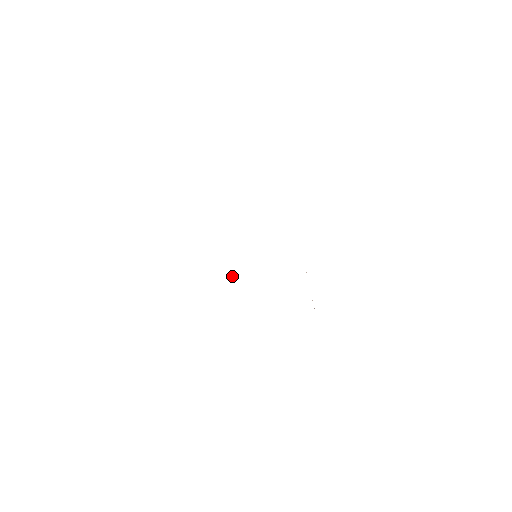
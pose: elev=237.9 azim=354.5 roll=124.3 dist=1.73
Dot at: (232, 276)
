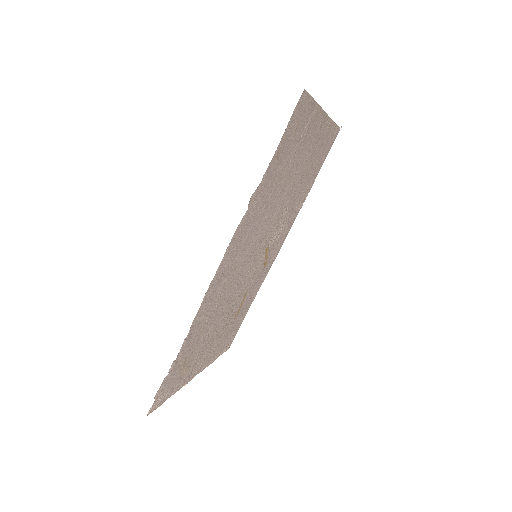
Dot at: (246, 241)
